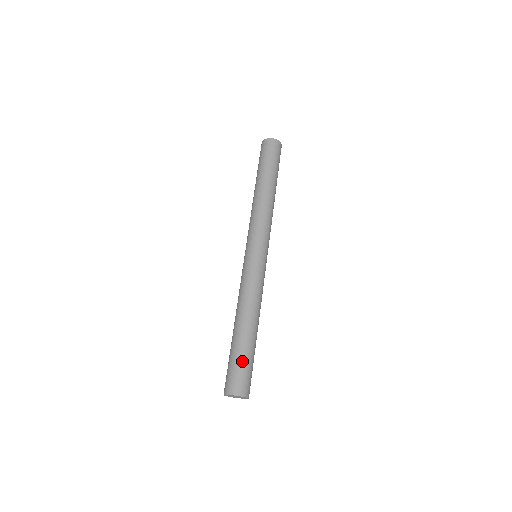
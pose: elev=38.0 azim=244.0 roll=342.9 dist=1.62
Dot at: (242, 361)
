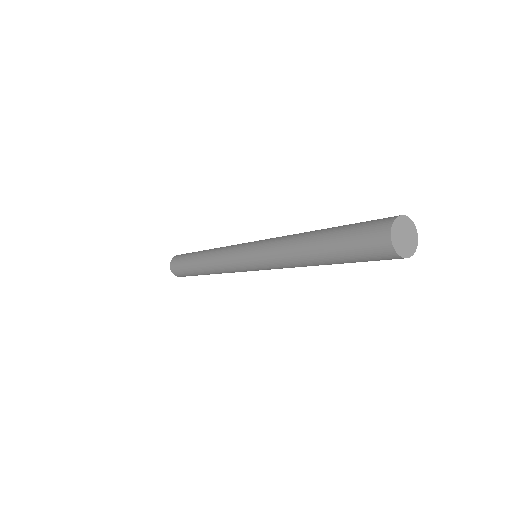
Dot at: occluded
